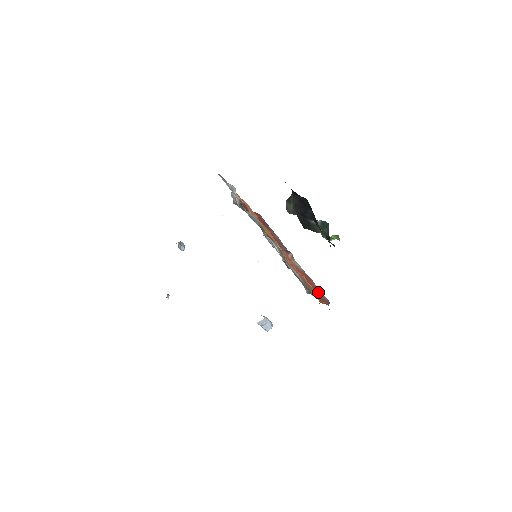
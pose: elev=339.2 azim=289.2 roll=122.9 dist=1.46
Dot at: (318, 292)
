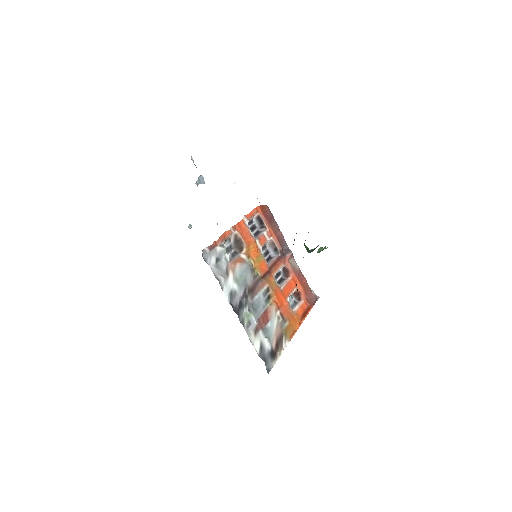
Dot at: (308, 291)
